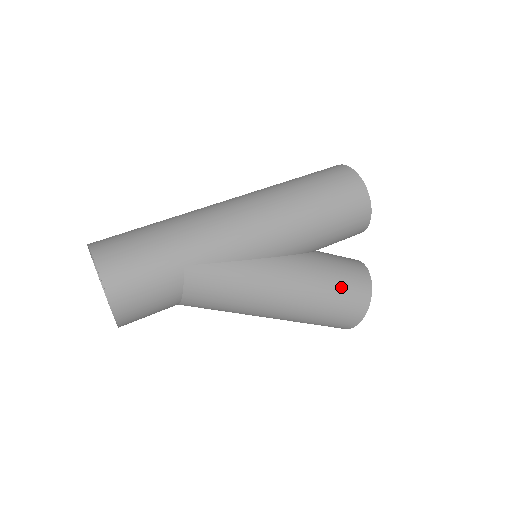
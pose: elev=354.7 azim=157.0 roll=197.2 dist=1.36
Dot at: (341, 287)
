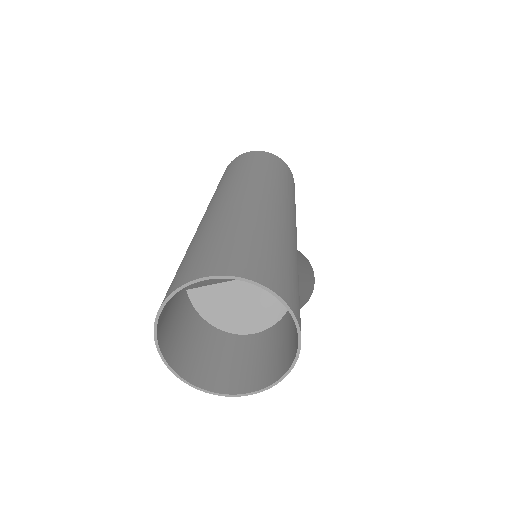
Dot at: occluded
